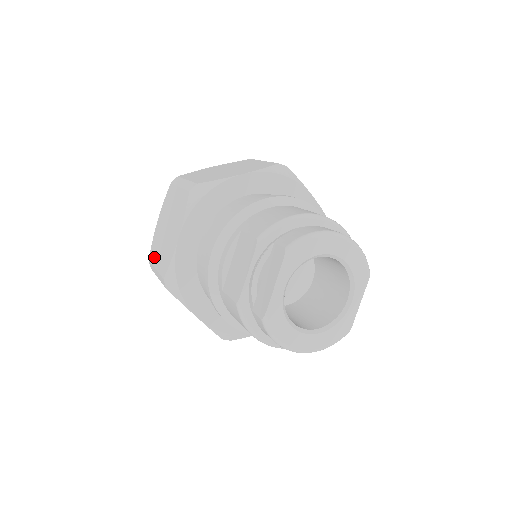
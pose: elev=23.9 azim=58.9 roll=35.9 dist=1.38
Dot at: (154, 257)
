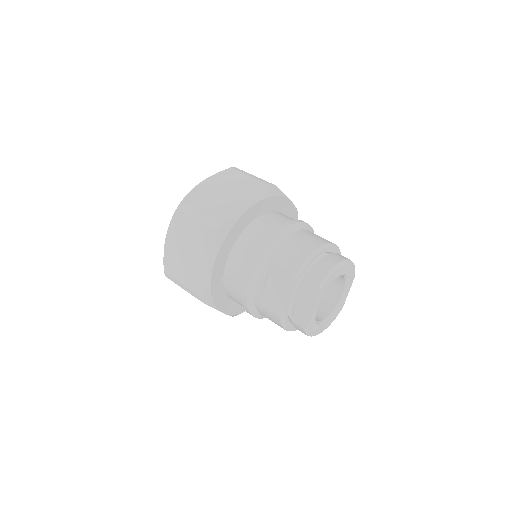
Dot at: (174, 272)
